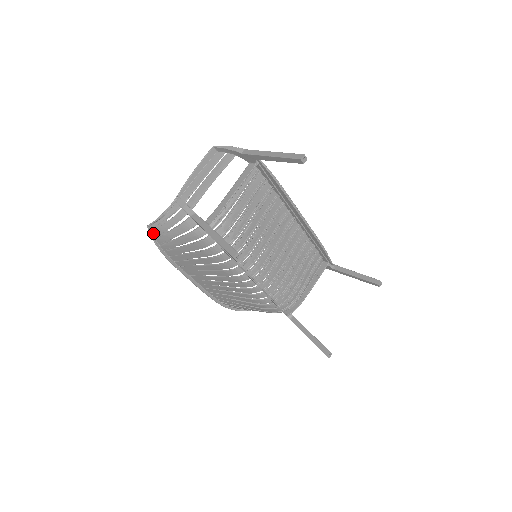
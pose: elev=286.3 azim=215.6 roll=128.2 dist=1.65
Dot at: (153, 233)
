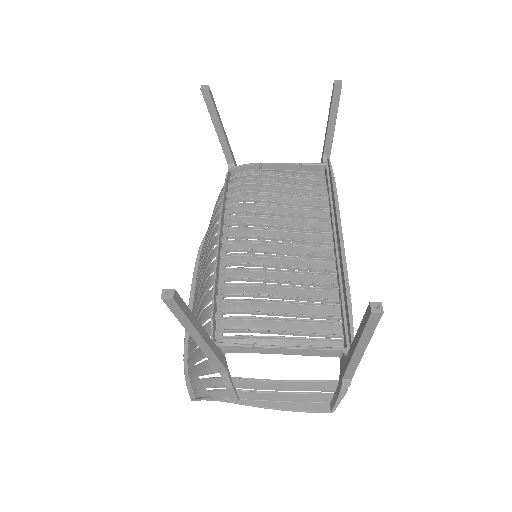
Dot at: occluded
